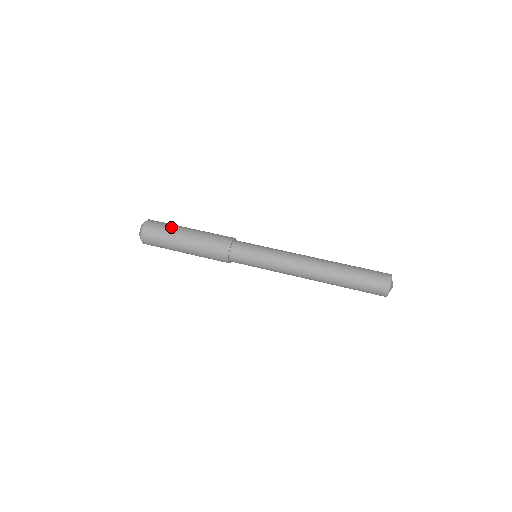
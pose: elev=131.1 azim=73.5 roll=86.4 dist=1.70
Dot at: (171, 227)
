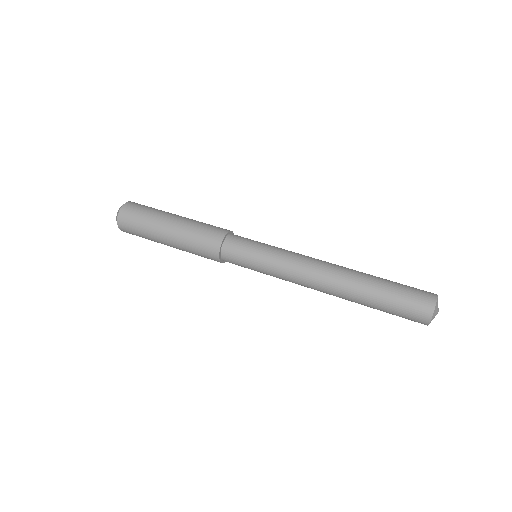
Dot at: (150, 216)
